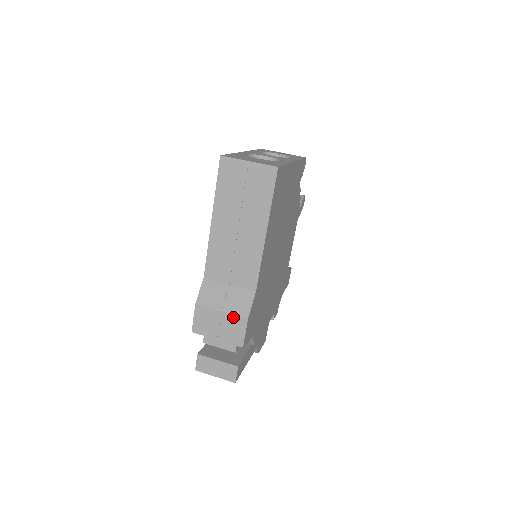
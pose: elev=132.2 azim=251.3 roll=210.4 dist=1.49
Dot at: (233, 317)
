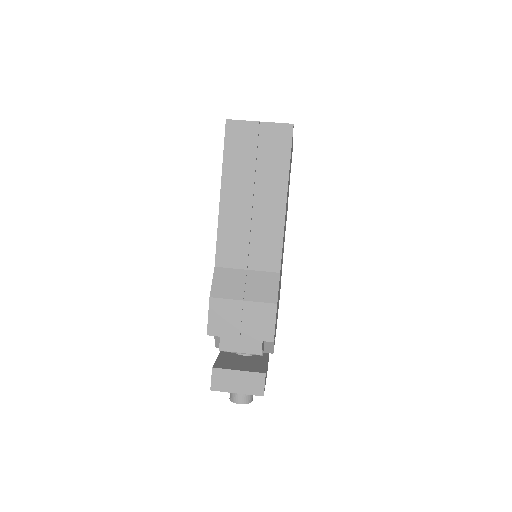
Dot at: (258, 305)
